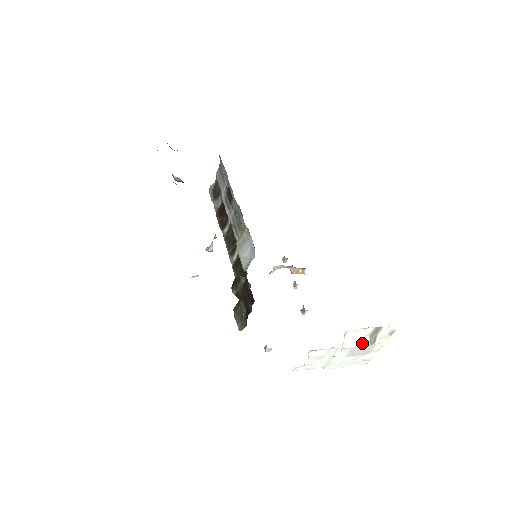
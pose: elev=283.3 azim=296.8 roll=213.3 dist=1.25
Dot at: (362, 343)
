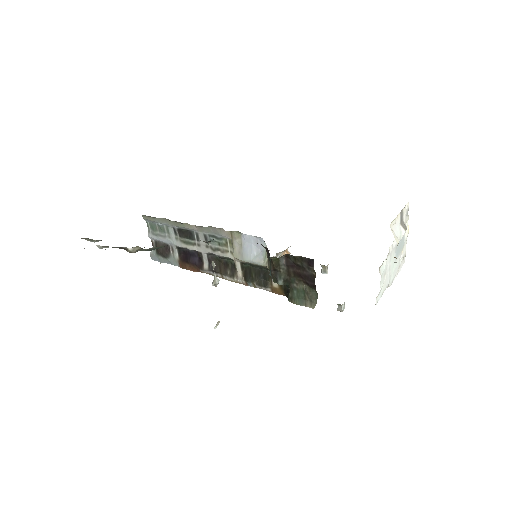
Dot at: (401, 233)
